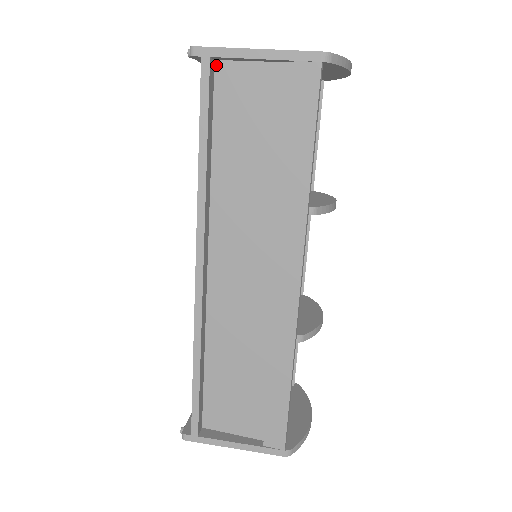
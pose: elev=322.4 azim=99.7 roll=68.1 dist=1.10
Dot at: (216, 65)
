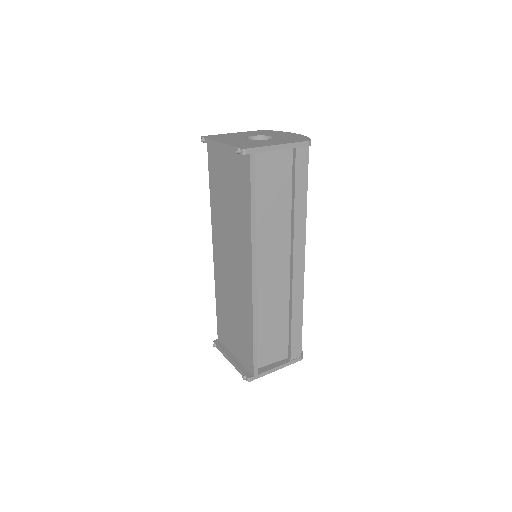
Dot at: occluded
